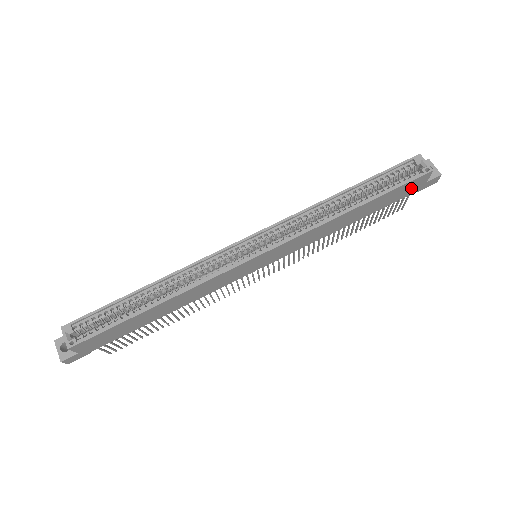
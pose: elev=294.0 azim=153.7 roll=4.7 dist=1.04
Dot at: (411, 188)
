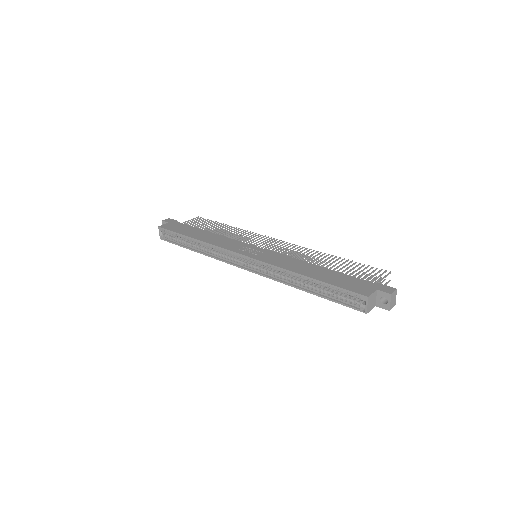
Dot at: occluded
